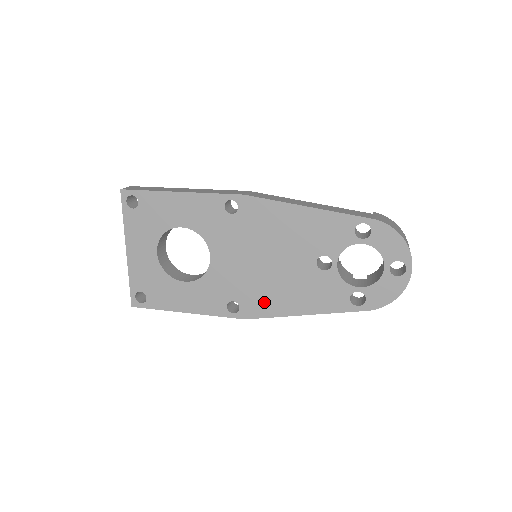
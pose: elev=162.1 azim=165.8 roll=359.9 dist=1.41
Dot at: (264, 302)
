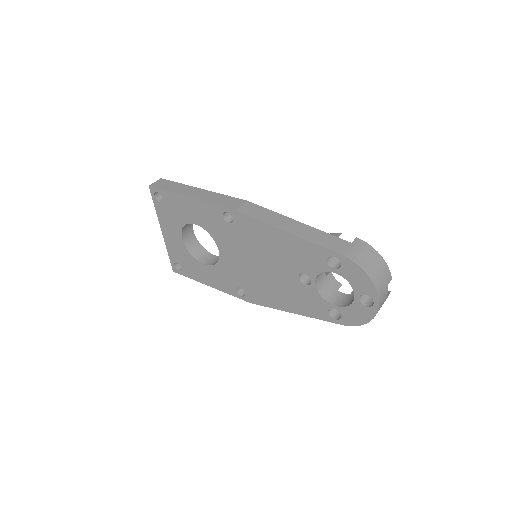
Dot at: (262, 295)
